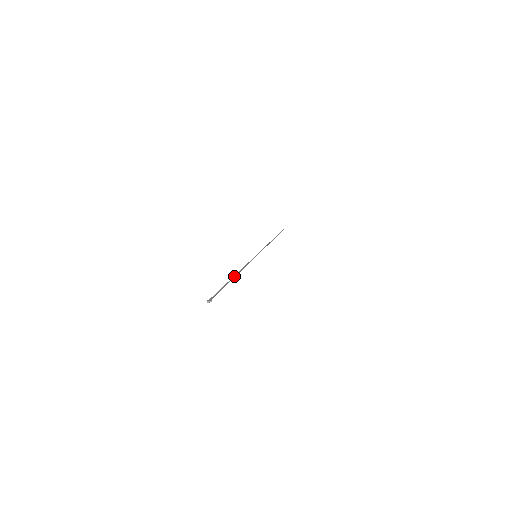
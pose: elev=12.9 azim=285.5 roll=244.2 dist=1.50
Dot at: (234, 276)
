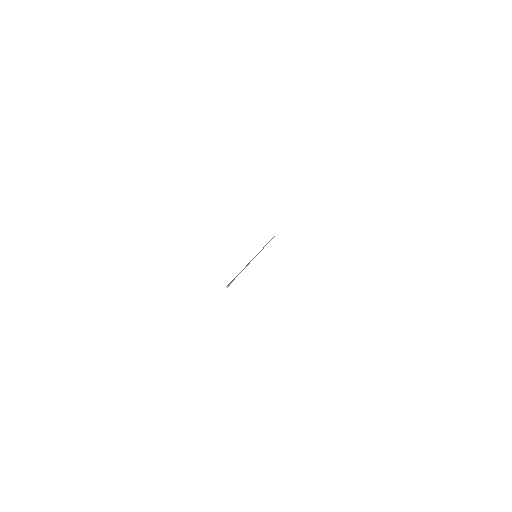
Dot at: (242, 270)
